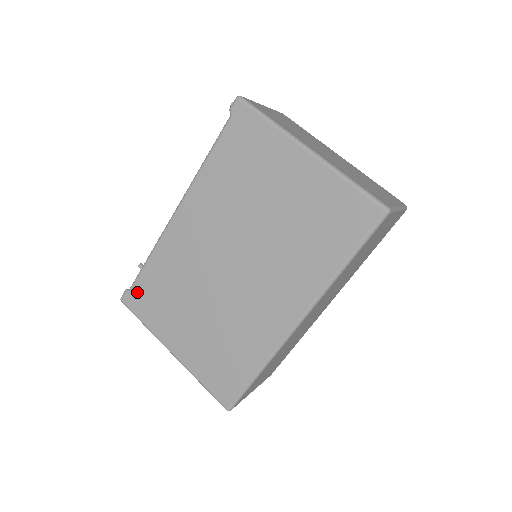
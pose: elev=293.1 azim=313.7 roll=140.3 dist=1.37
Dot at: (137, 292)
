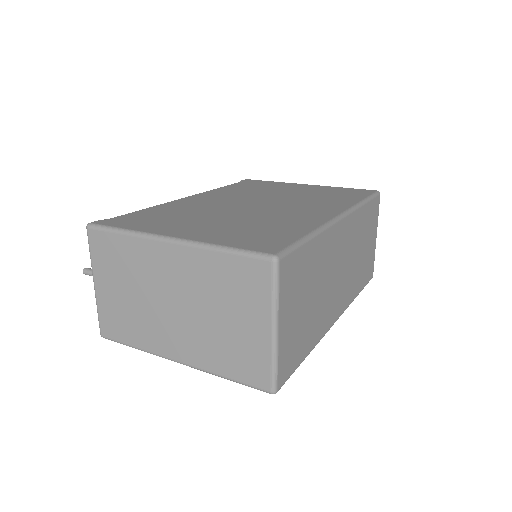
Dot at: (122, 218)
